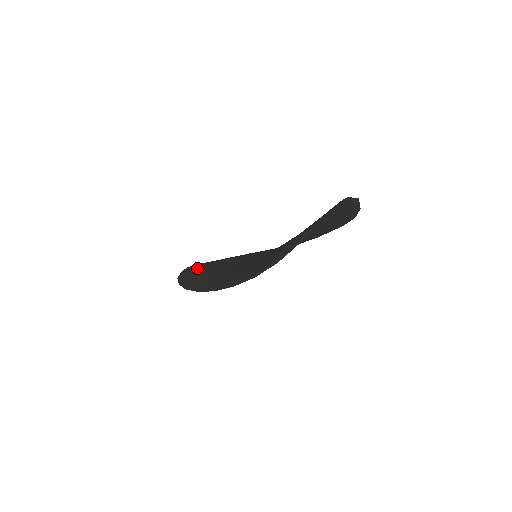
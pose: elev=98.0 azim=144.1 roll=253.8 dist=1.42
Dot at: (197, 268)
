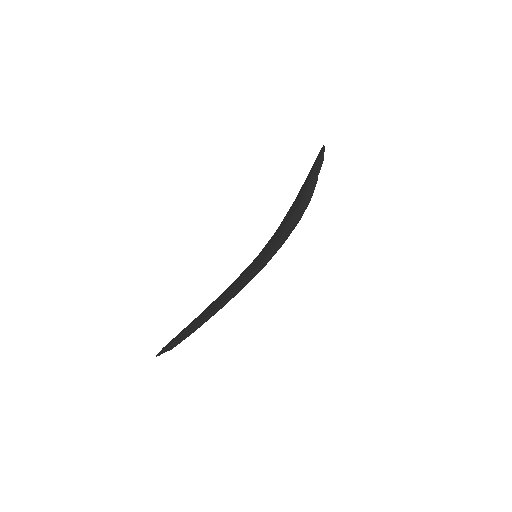
Dot at: occluded
